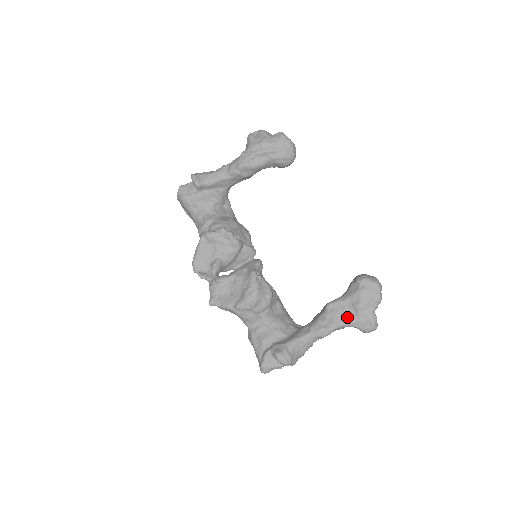
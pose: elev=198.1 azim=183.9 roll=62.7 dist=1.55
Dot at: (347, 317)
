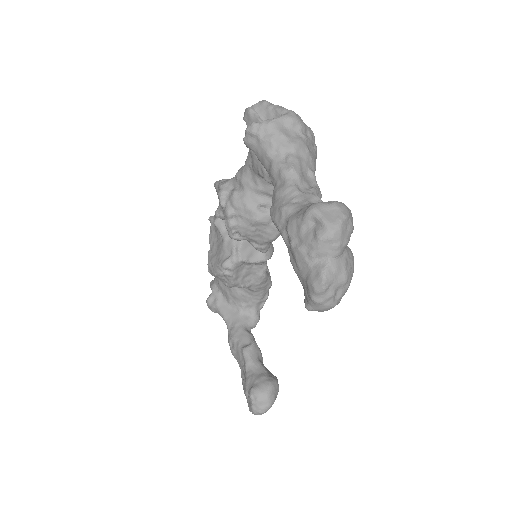
Dot at: (242, 370)
